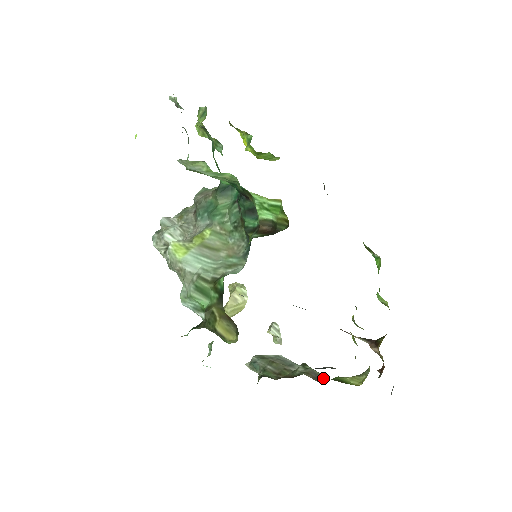
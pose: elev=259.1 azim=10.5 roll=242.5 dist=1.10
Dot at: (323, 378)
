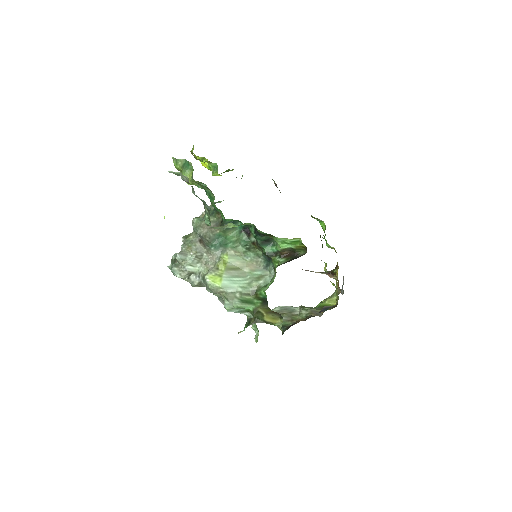
Dot at: occluded
